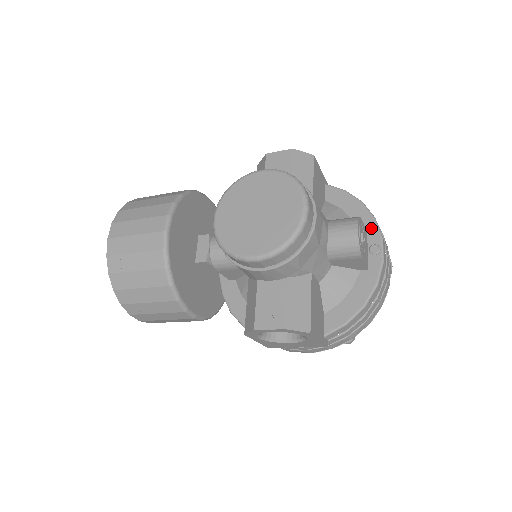
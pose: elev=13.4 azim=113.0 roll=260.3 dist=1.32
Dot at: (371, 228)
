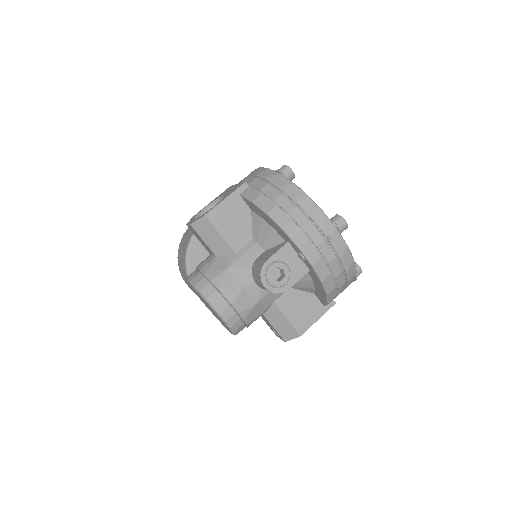
Dot at: (287, 239)
